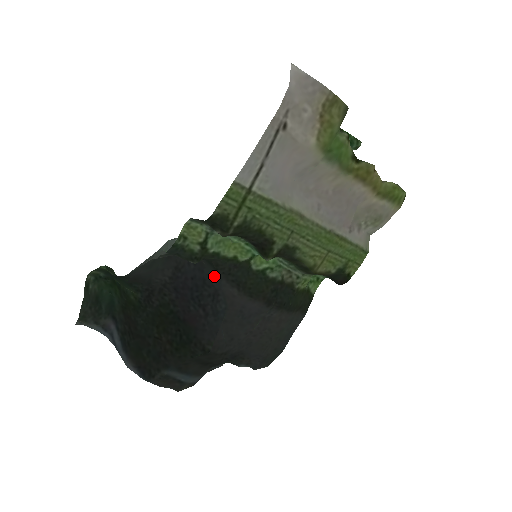
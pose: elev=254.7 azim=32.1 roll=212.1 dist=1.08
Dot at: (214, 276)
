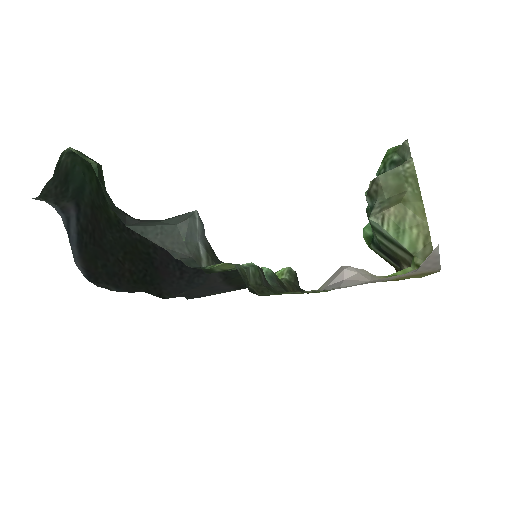
Dot at: occluded
